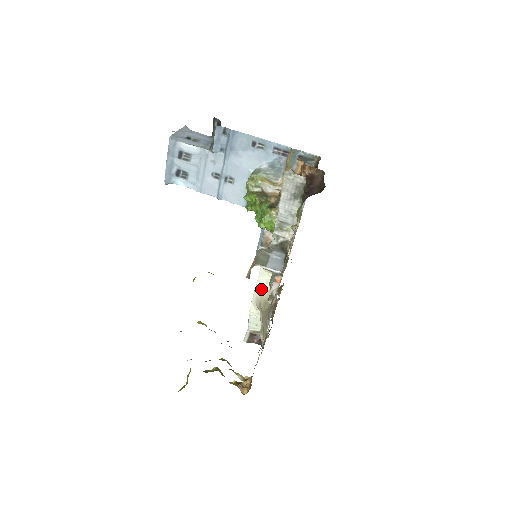
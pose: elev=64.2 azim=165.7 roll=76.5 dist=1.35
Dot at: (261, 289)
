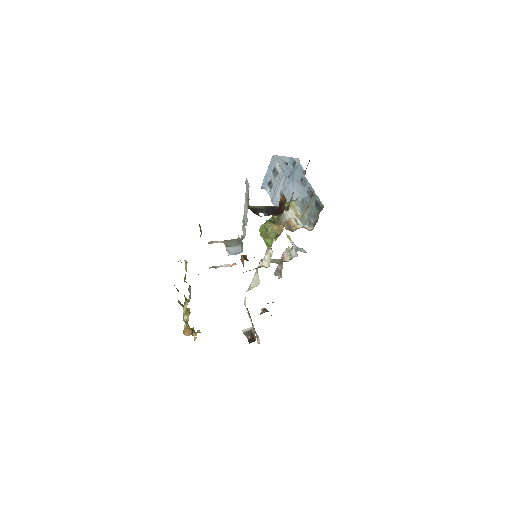
Dot at: (252, 286)
